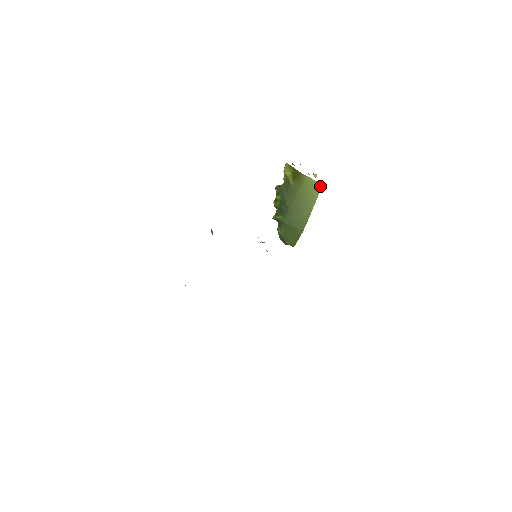
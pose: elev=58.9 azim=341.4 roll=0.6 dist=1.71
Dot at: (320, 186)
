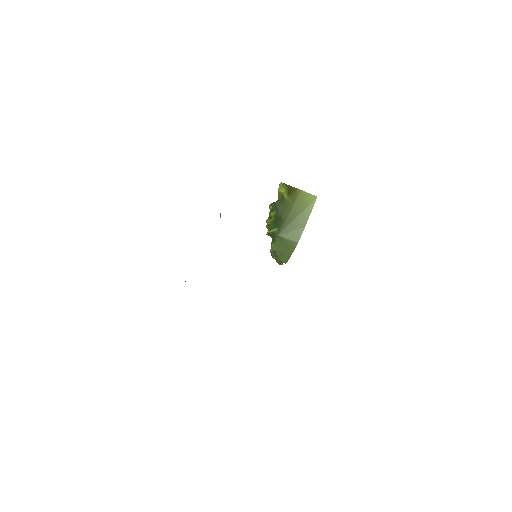
Dot at: (315, 198)
